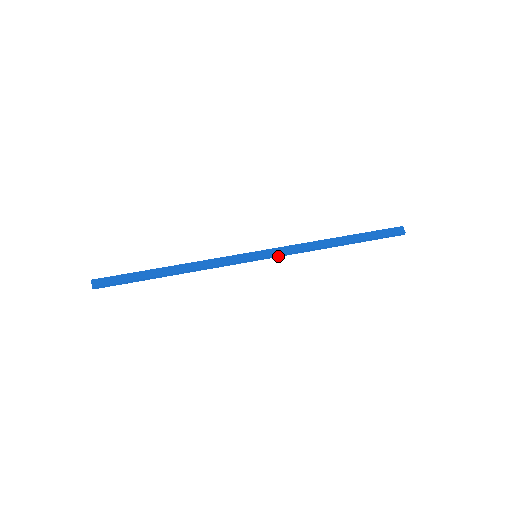
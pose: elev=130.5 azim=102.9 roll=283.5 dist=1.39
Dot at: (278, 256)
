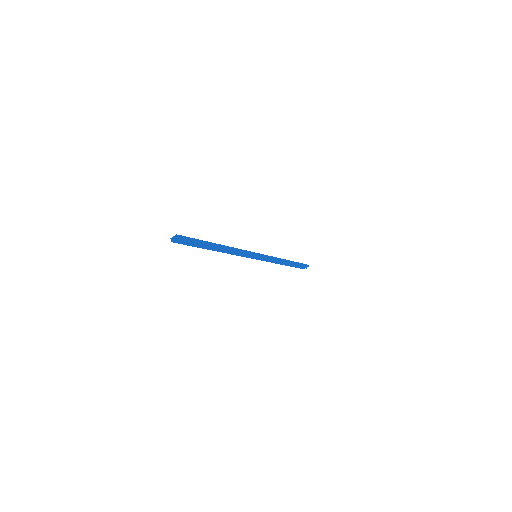
Dot at: (267, 257)
